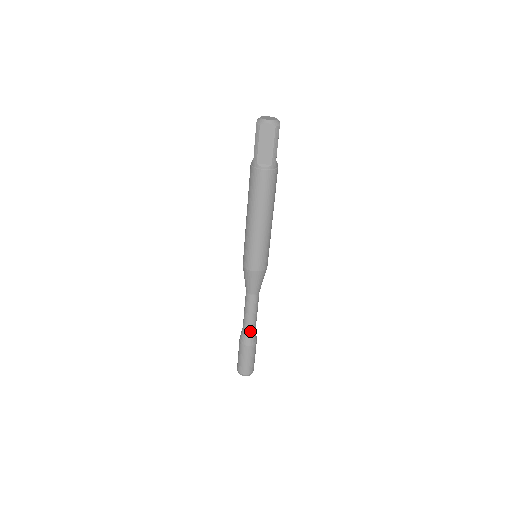
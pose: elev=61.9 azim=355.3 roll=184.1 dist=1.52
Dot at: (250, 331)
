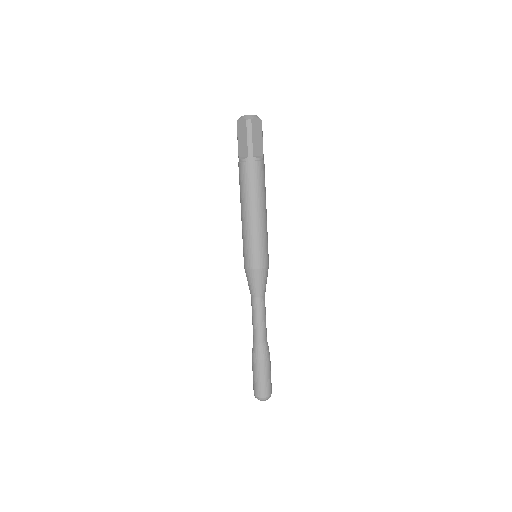
Dot at: (266, 341)
